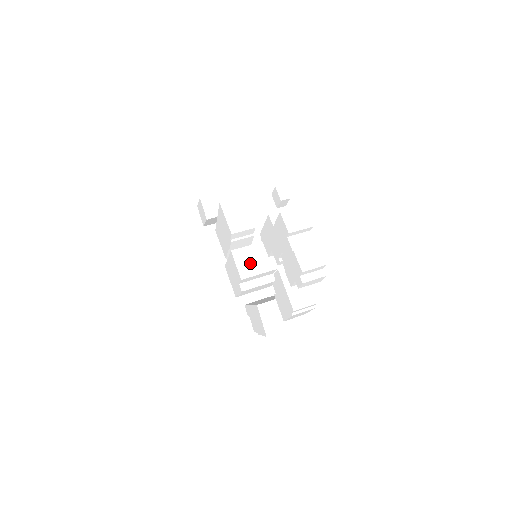
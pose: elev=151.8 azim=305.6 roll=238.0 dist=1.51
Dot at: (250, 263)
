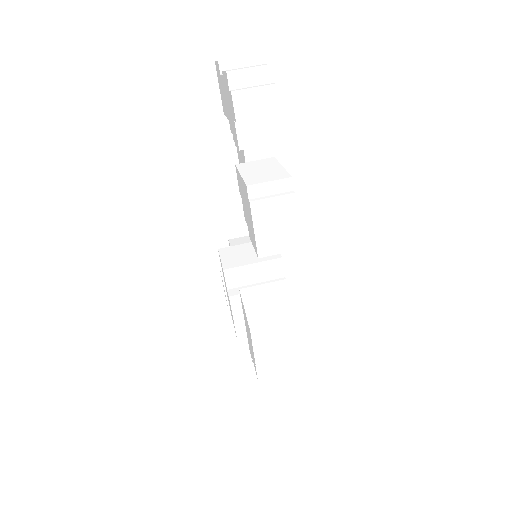
Dot at: (242, 256)
